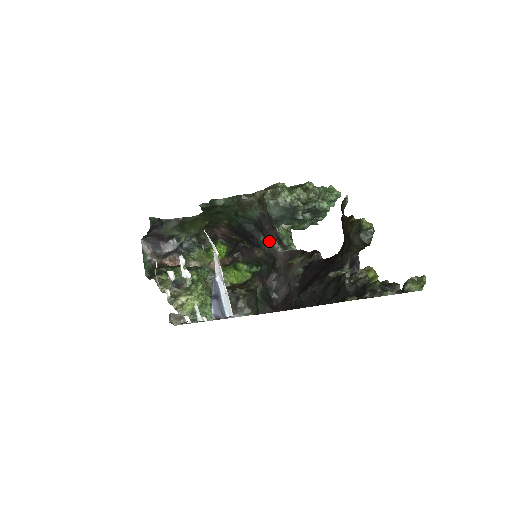
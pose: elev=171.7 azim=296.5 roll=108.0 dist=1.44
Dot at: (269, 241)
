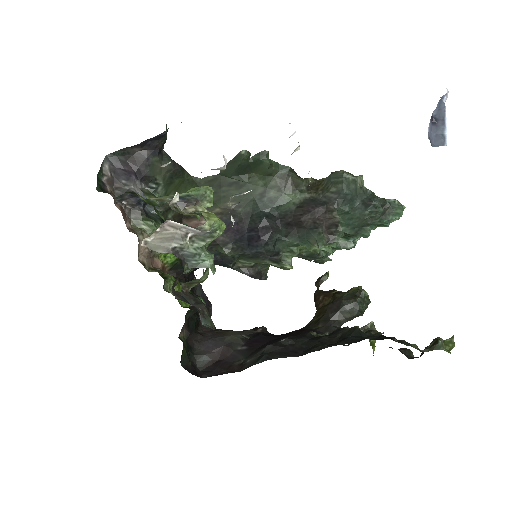
Dot at: (291, 239)
